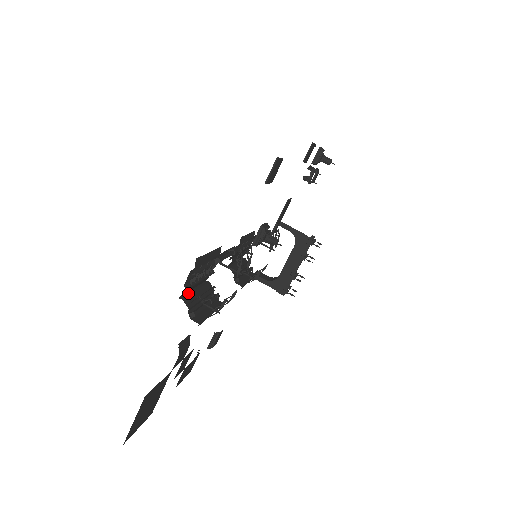
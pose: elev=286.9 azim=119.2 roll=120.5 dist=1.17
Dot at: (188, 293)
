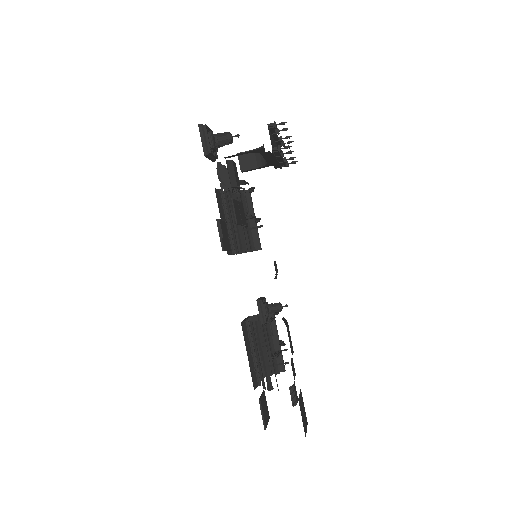
Dot at: occluded
